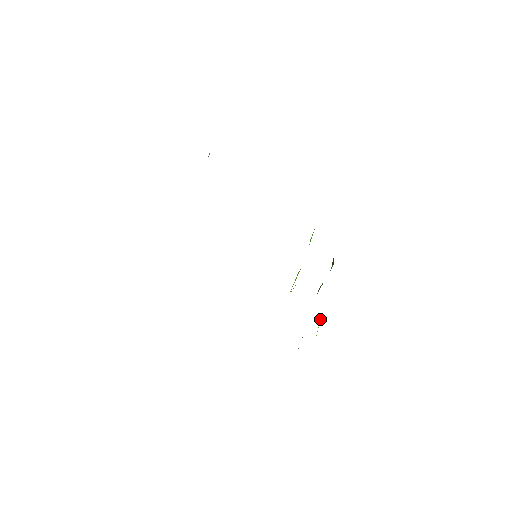
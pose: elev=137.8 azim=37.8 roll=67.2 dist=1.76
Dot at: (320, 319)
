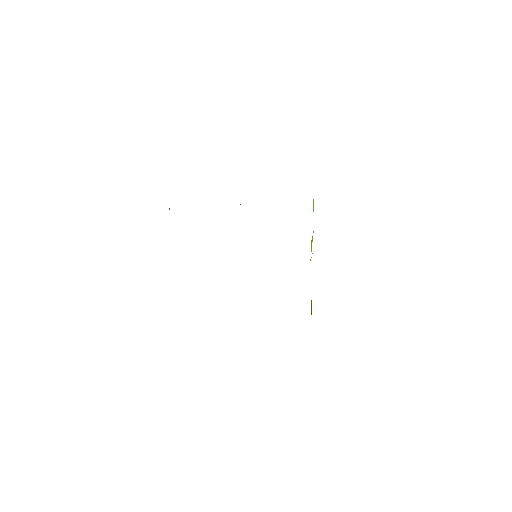
Dot at: occluded
